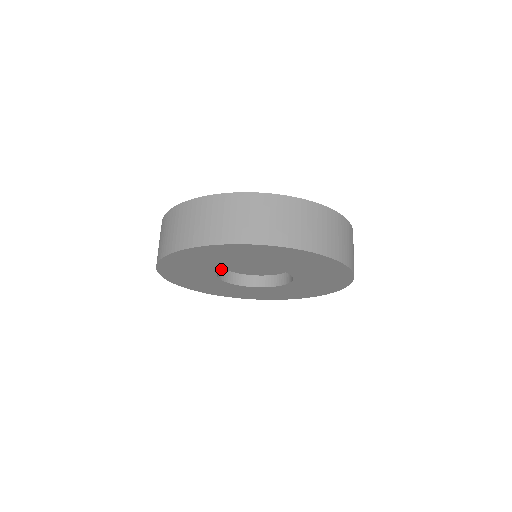
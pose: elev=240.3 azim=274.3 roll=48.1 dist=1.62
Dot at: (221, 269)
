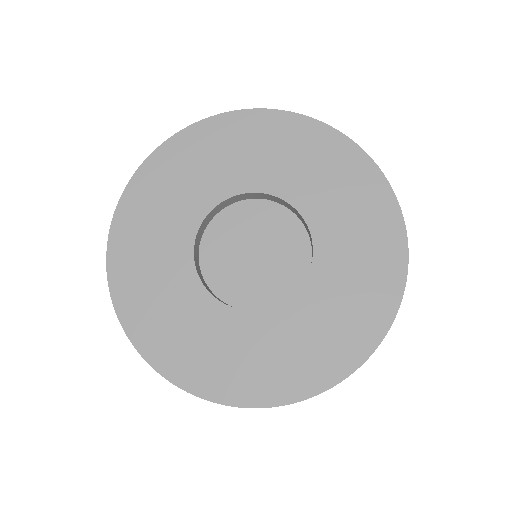
Dot at: (194, 269)
